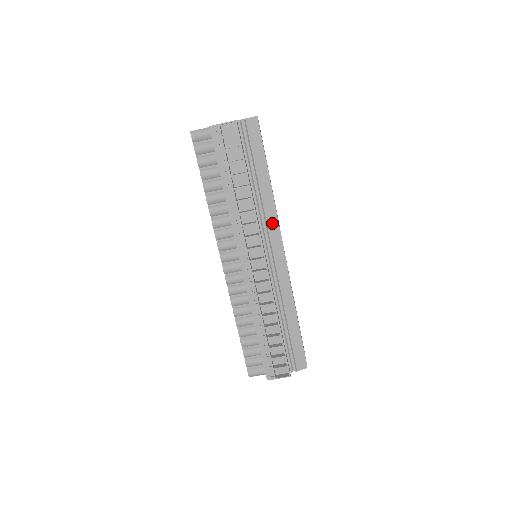
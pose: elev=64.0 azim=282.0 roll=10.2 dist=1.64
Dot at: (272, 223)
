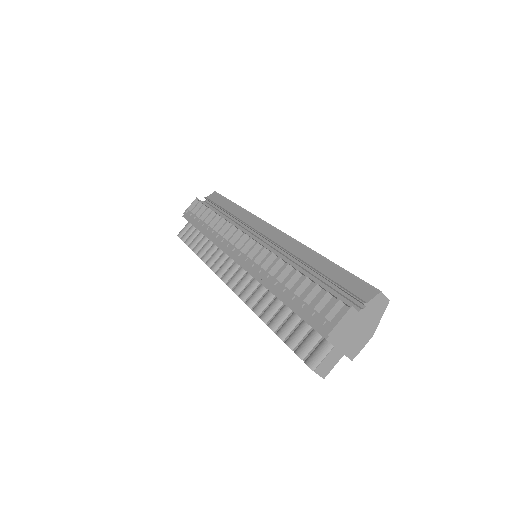
Dot at: (252, 221)
